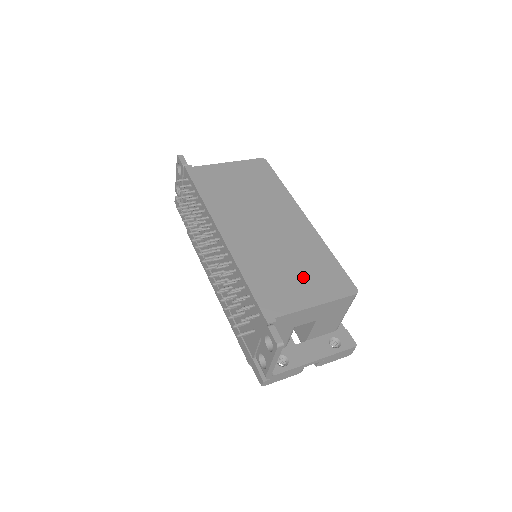
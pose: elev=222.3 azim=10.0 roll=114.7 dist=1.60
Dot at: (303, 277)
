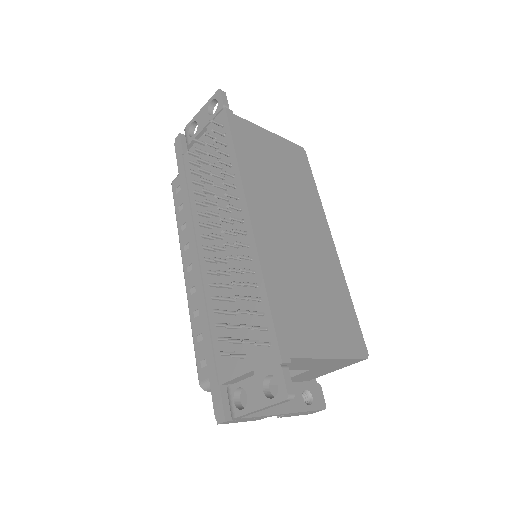
Dot at: (323, 315)
